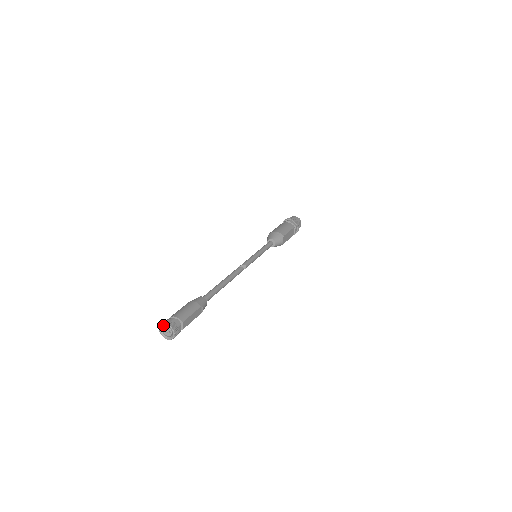
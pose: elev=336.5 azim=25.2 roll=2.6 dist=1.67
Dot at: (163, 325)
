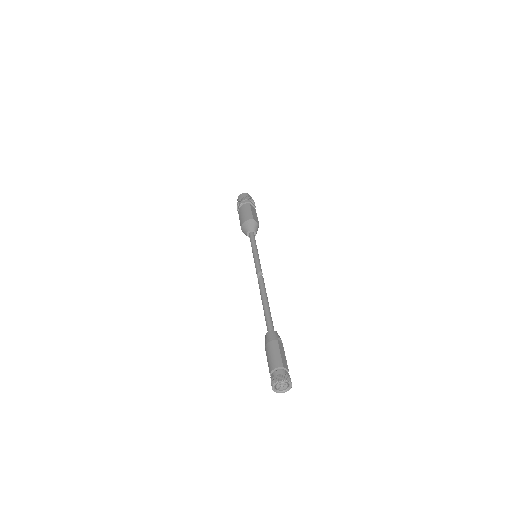
Dot at: (274, 386)
